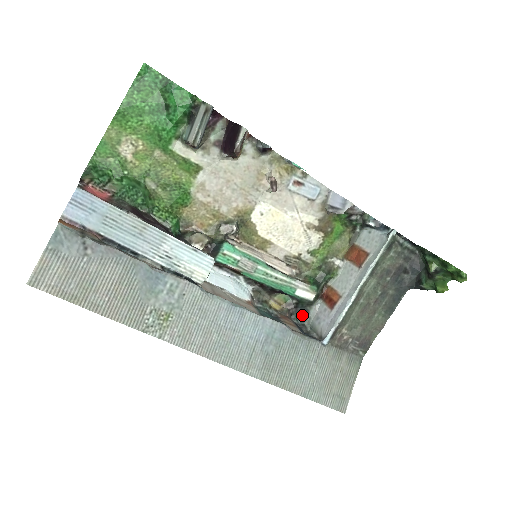
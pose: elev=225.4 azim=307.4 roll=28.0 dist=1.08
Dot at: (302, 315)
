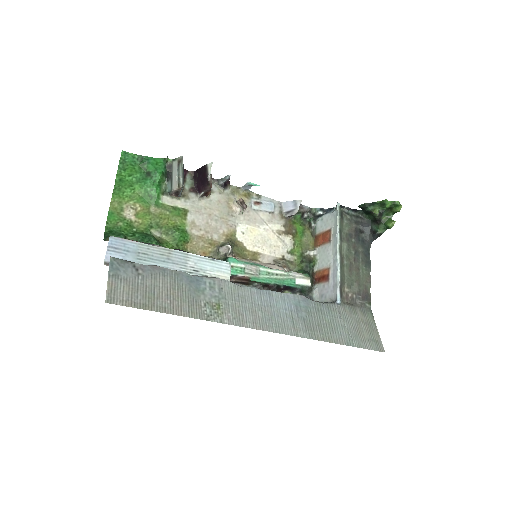
Dot at: occluded
